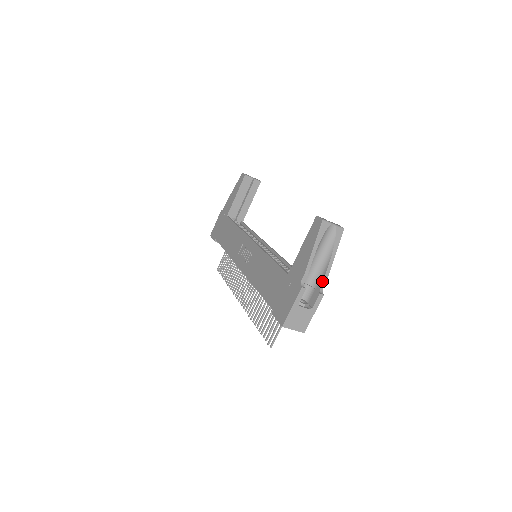
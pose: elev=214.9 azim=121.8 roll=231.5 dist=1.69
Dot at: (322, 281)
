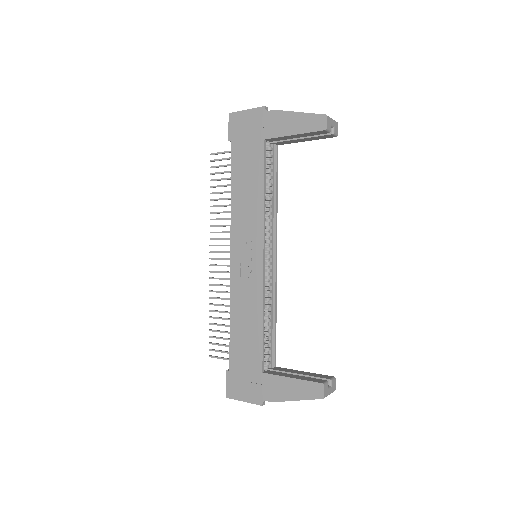
Dot at: occluded
